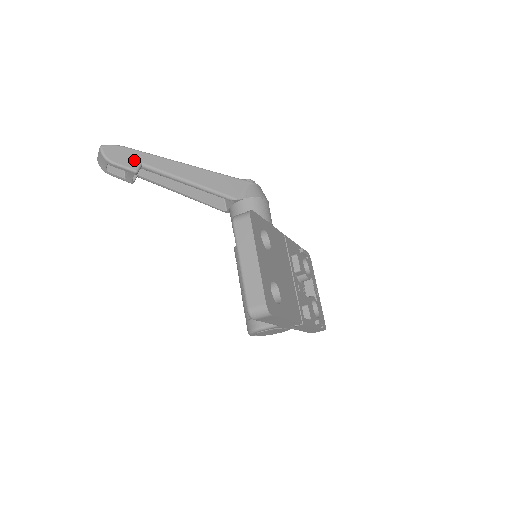
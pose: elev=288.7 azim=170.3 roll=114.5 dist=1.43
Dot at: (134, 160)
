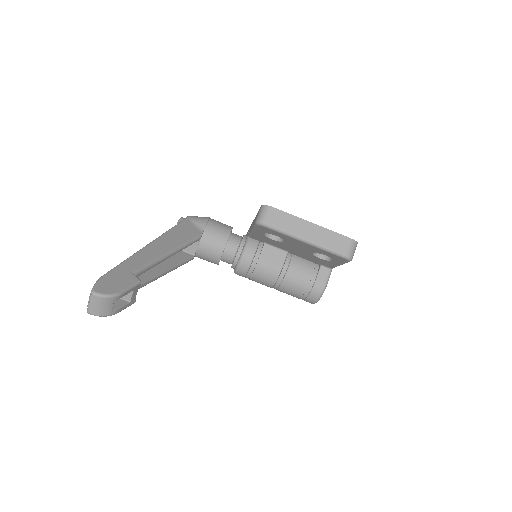
Dot at: (125, 276)
